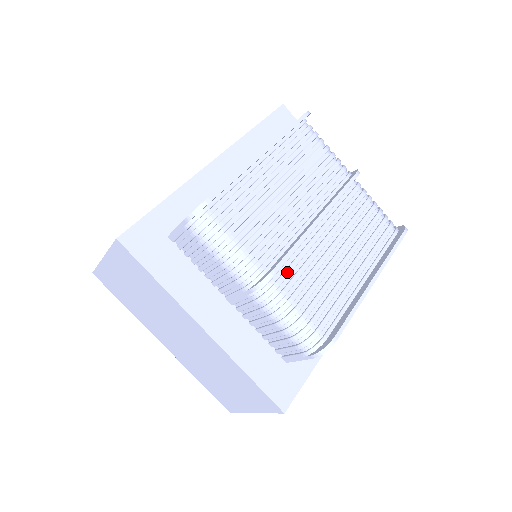
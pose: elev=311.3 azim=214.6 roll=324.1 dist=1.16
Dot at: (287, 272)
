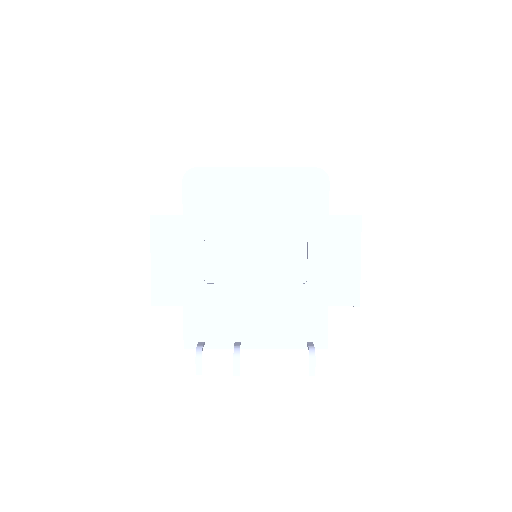
Dot at: occluded
